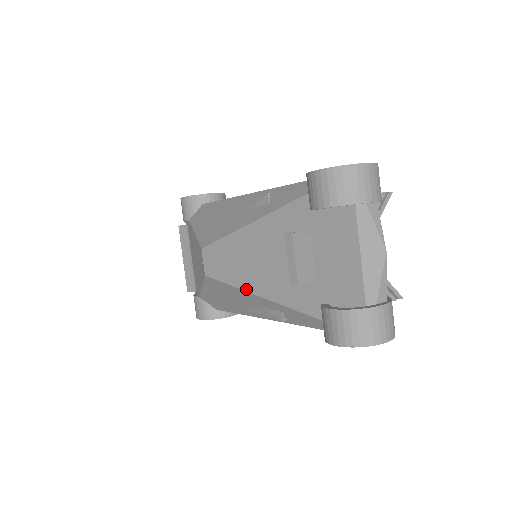
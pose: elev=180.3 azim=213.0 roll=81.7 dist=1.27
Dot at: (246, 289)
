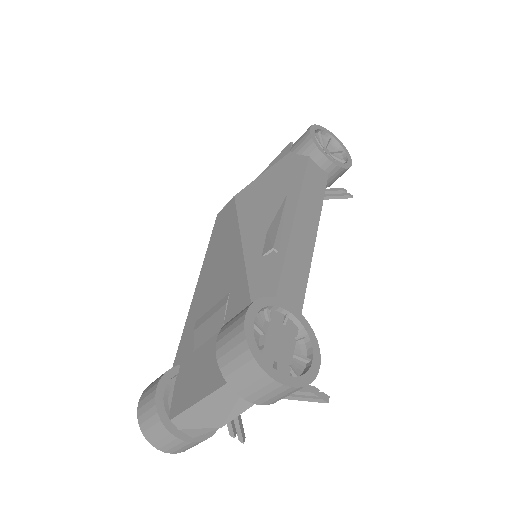
Dot at: (202, 270)
